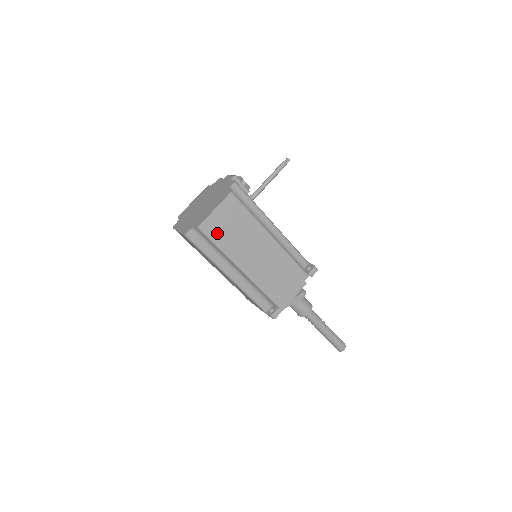
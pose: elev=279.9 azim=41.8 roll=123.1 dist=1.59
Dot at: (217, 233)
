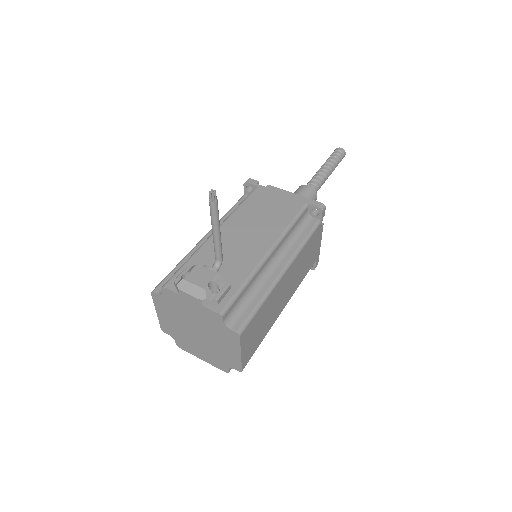
Dot at: (254, 346)
